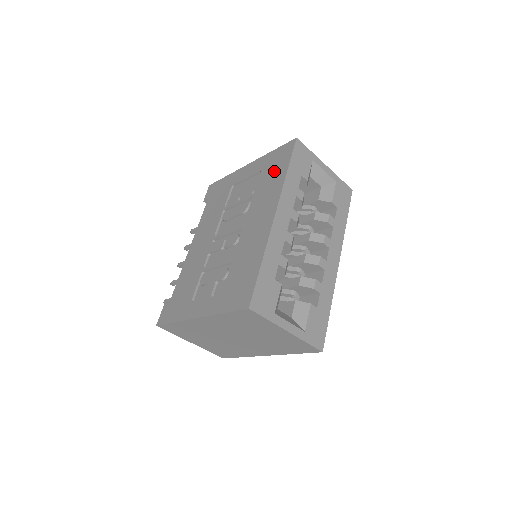
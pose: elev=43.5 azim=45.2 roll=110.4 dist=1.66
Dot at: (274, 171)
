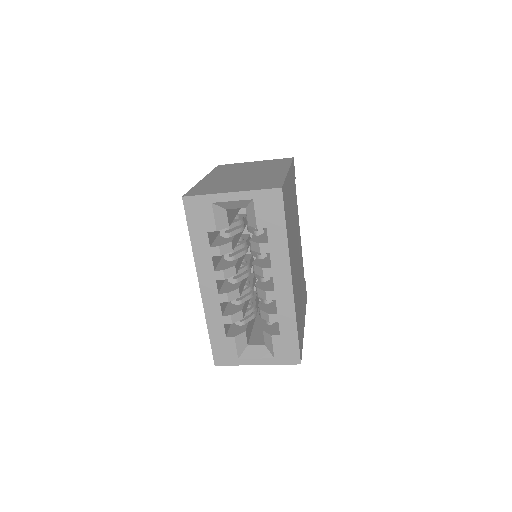
Dot at: occluded
